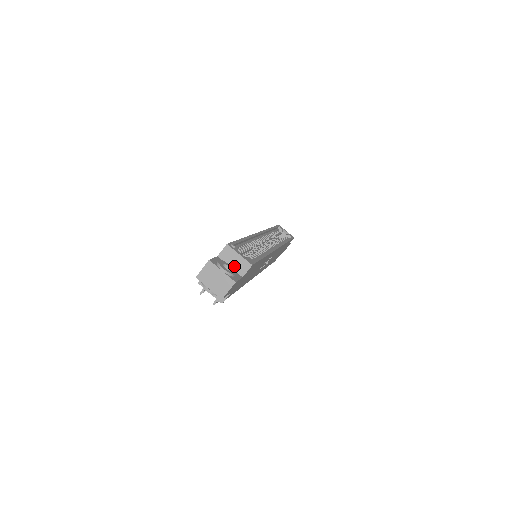
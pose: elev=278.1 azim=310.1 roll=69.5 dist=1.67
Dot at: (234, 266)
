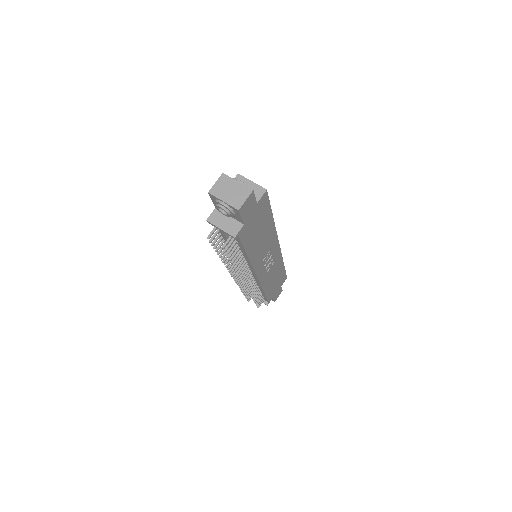
Dot at: occluded
